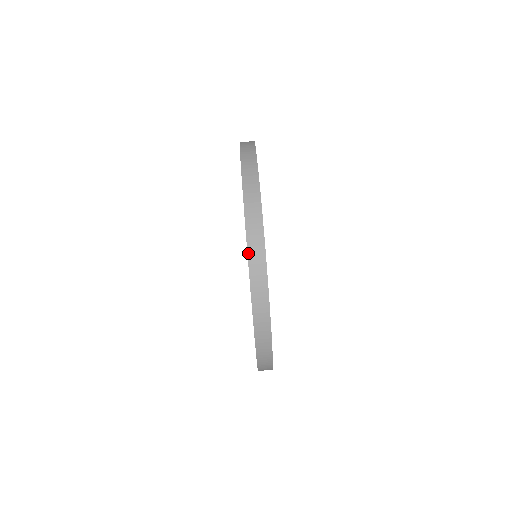
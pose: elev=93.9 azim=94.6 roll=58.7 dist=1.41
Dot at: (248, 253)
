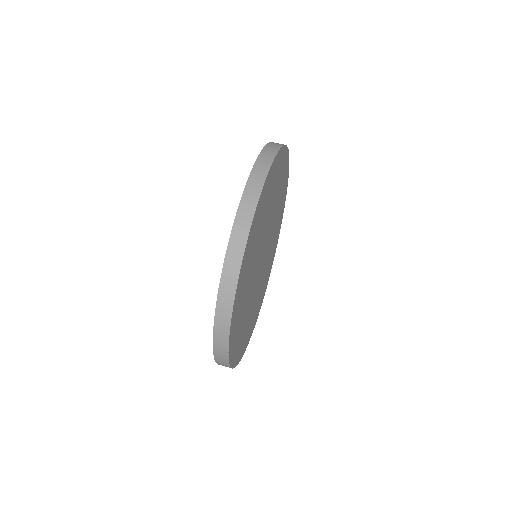
Dot at: (245, 190)
